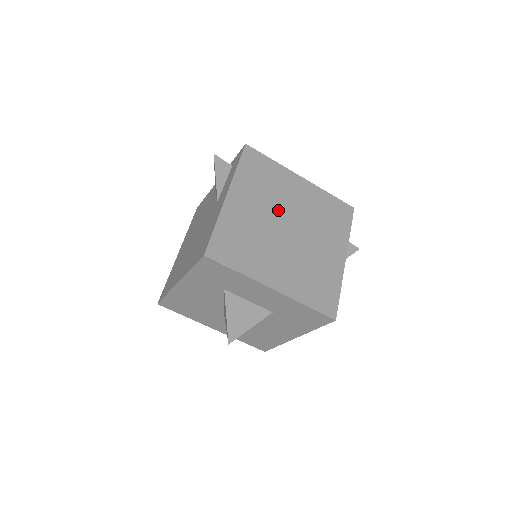
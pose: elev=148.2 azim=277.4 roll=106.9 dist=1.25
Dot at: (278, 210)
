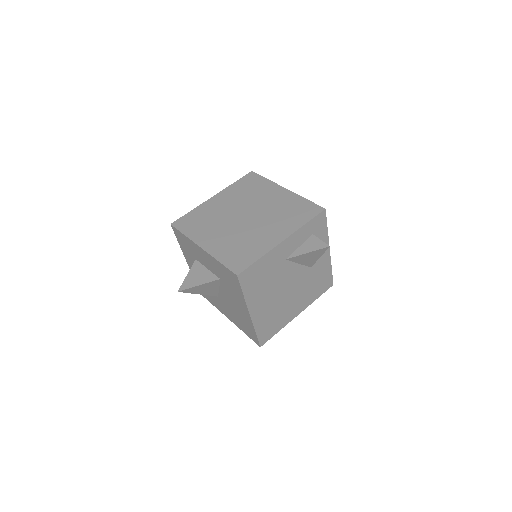
Dot at: (246, 206)
